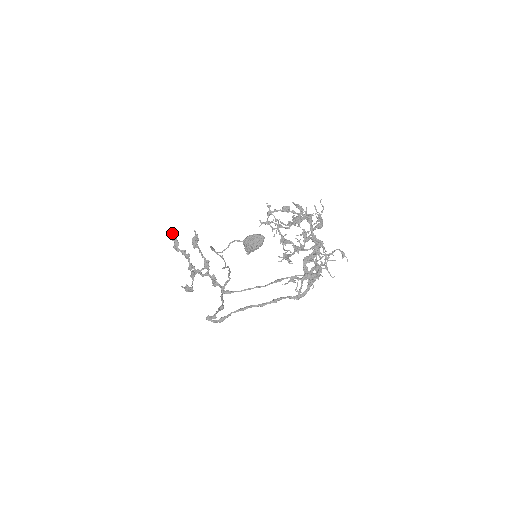
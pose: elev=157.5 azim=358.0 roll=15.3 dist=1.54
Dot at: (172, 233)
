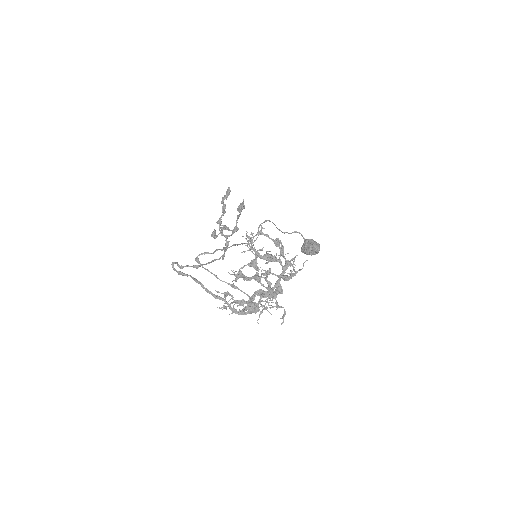
Dot at: occluded
